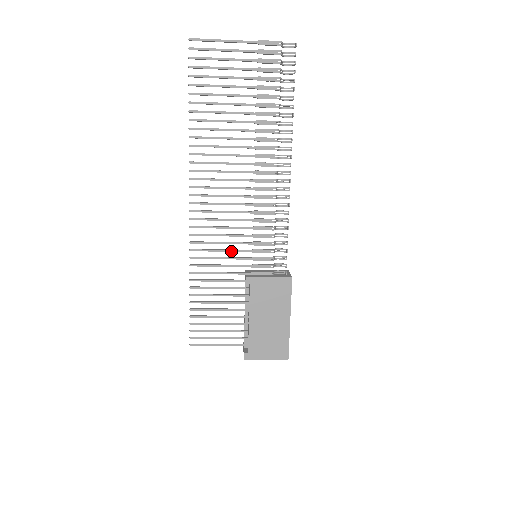
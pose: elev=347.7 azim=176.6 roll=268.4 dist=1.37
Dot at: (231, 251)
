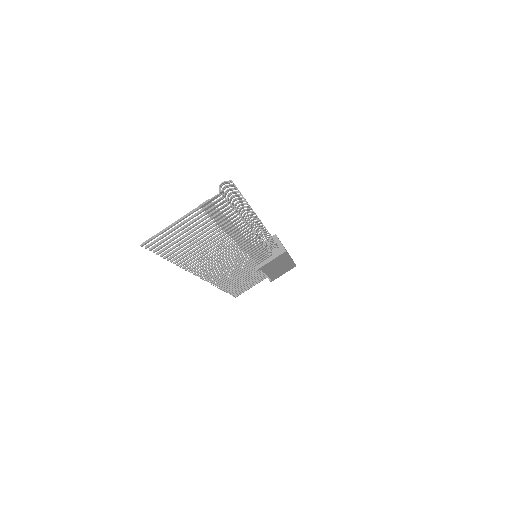
Dot at: occluded
